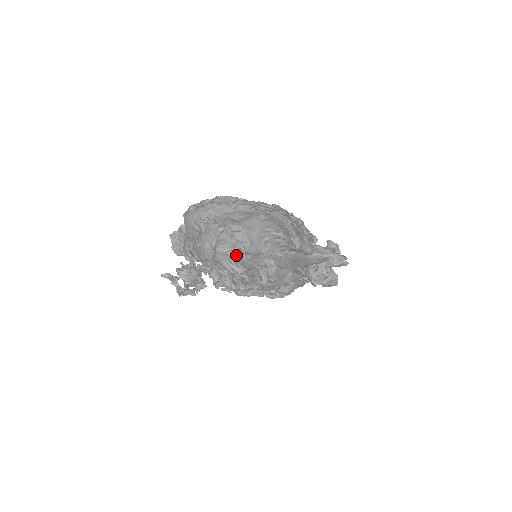
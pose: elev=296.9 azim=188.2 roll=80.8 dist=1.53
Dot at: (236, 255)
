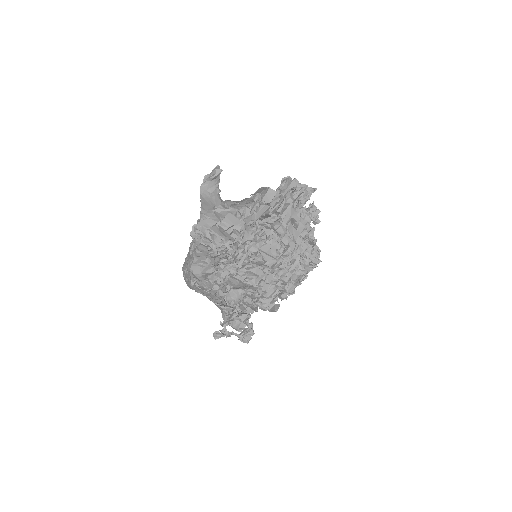
Dot at: (195, 257)
